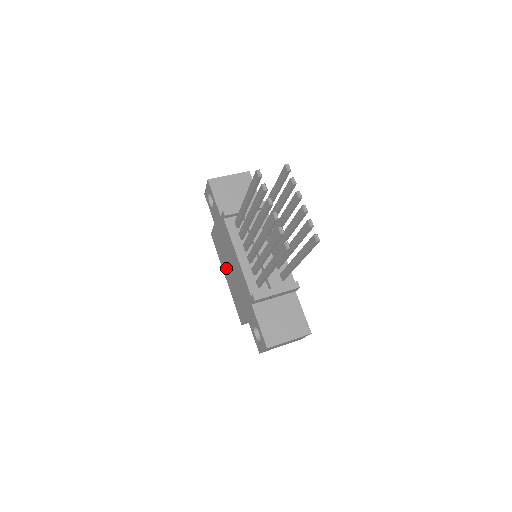
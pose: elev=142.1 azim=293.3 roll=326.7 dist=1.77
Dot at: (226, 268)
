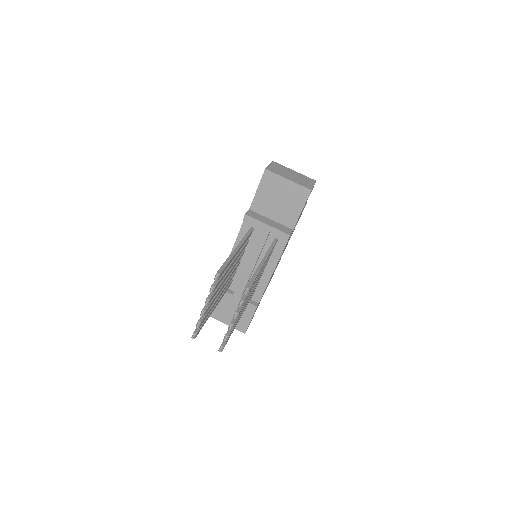
Dot at: occluded
